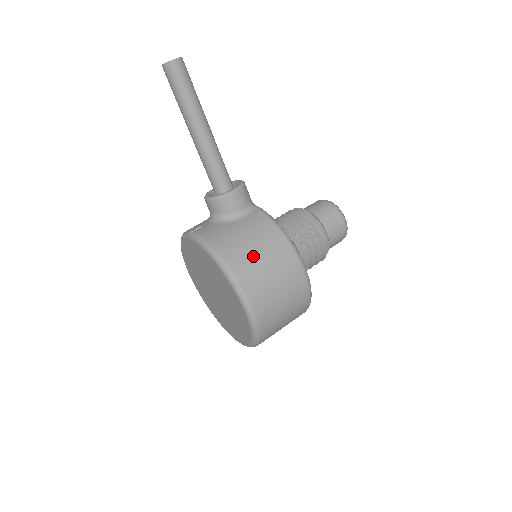
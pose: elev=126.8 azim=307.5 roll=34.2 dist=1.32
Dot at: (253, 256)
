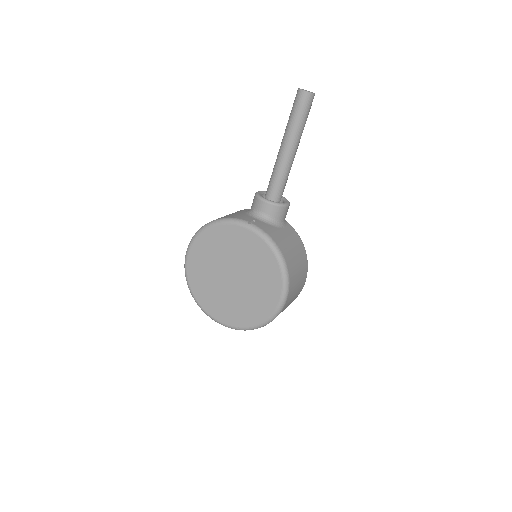
Dot at: (295, 261)
